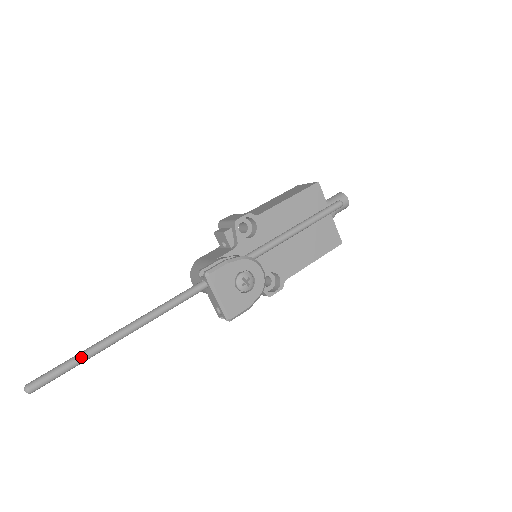
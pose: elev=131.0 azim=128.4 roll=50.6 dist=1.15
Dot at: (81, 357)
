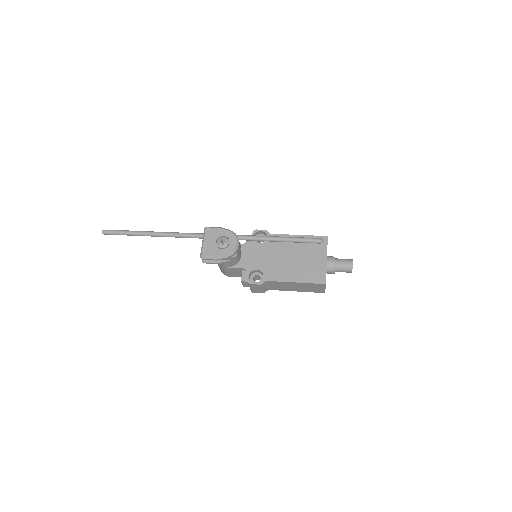
Dot at: (129, 231)
